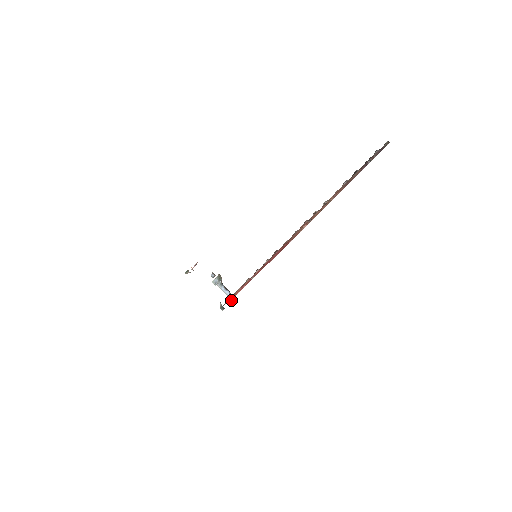
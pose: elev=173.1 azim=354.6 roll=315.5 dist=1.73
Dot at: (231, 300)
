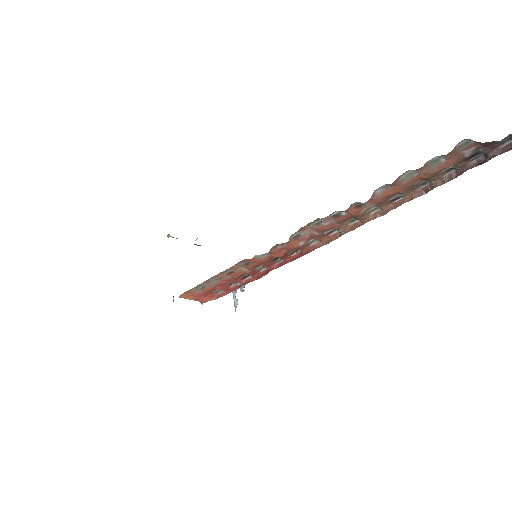
Dot at: (206, 301)
